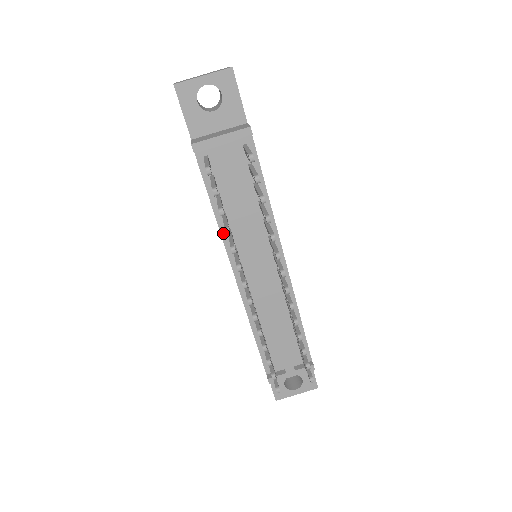
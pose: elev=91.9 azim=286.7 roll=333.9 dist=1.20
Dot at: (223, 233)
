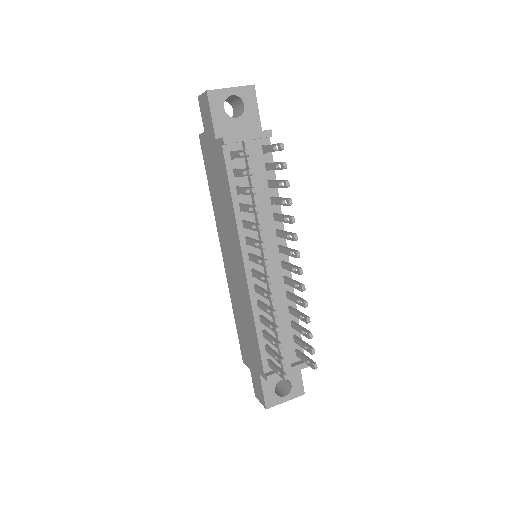
Dot at: (238, 223)
